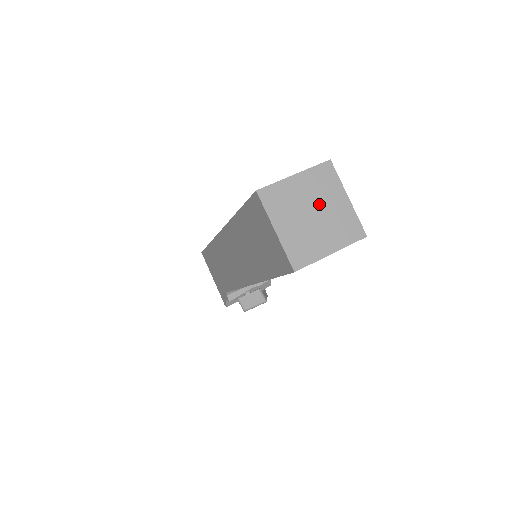
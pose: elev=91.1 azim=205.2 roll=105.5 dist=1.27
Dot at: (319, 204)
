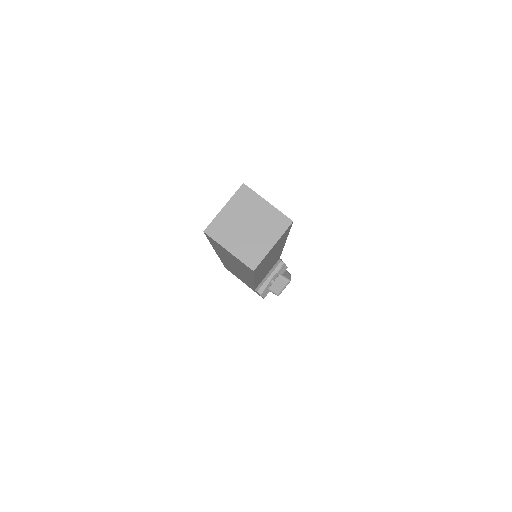
Dot at: (249, 217)
